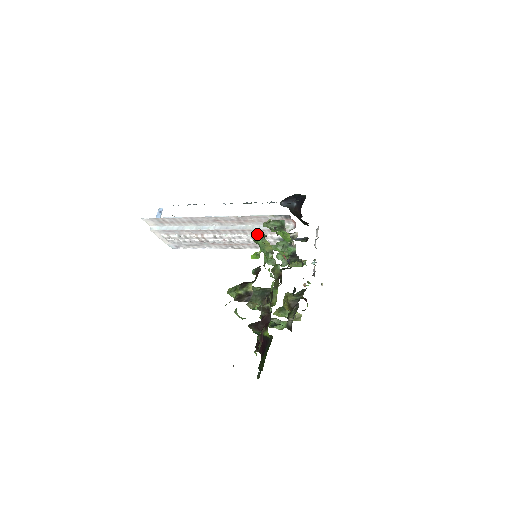
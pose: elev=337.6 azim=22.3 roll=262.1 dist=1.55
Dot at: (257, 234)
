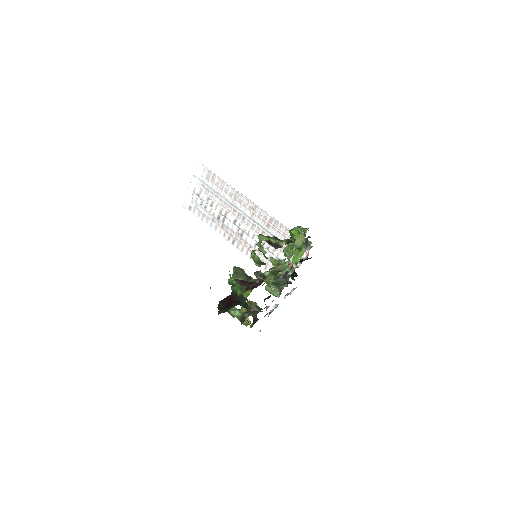
Dot at: (300, 226)
